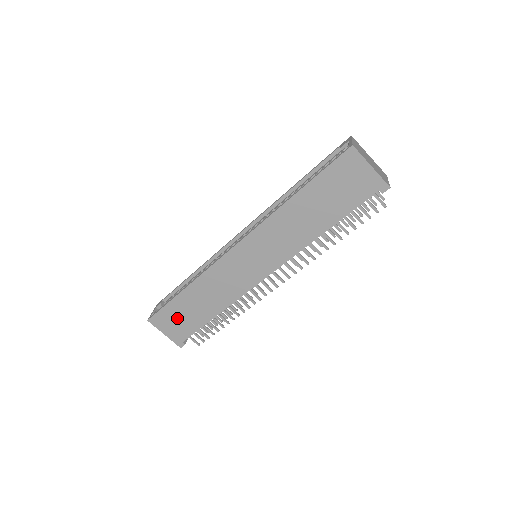
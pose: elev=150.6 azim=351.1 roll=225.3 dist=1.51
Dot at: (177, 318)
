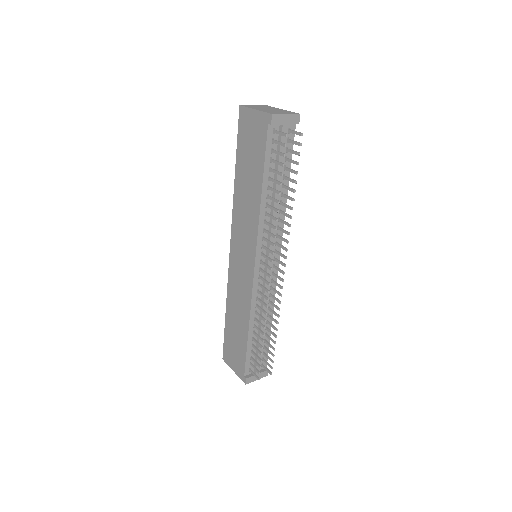
Dot at: (233, 348)
